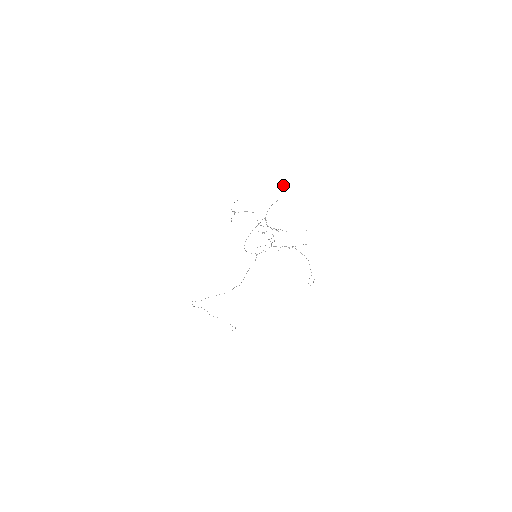
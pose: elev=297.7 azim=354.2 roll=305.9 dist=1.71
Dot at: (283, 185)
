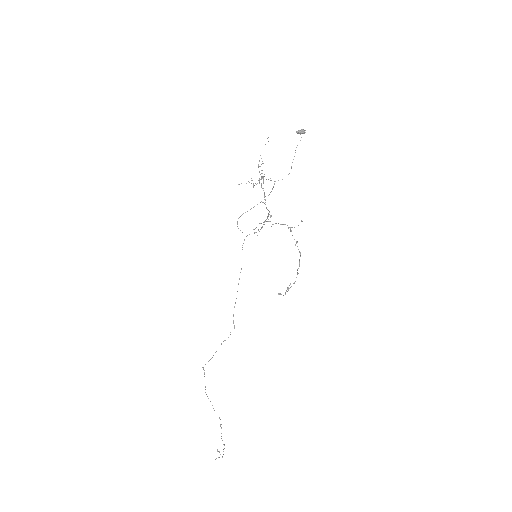
Dot at: (299, 132)
